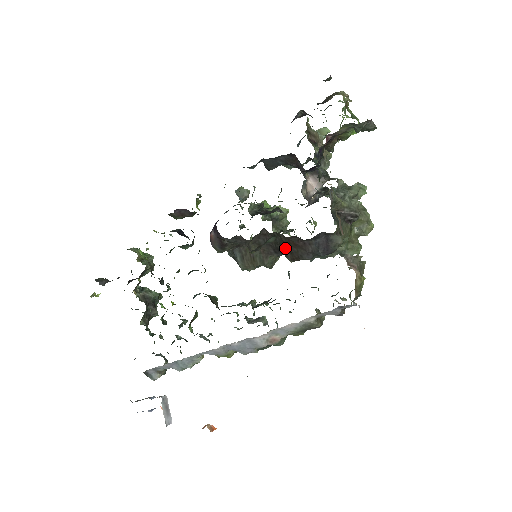
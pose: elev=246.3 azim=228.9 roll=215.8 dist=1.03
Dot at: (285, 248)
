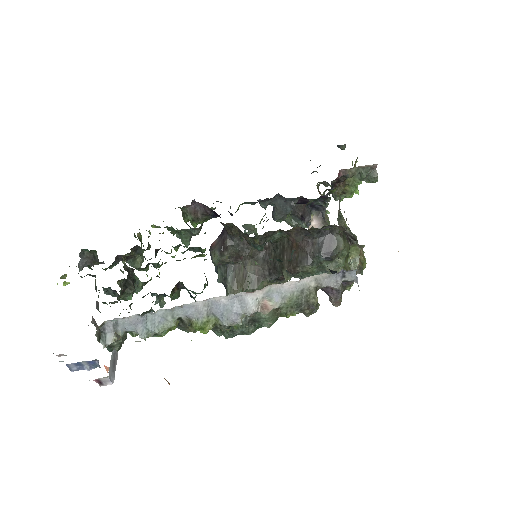
Dot at: (285, 258)
